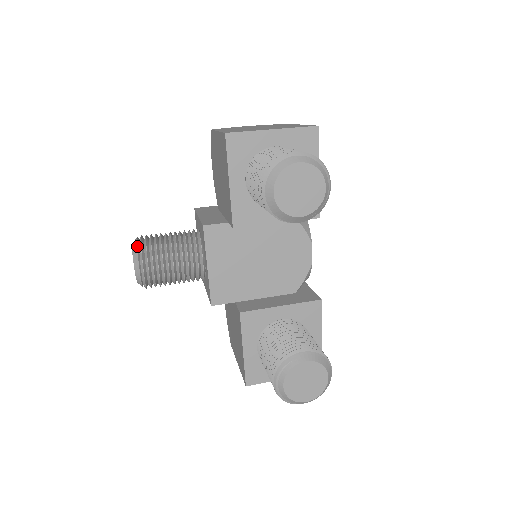
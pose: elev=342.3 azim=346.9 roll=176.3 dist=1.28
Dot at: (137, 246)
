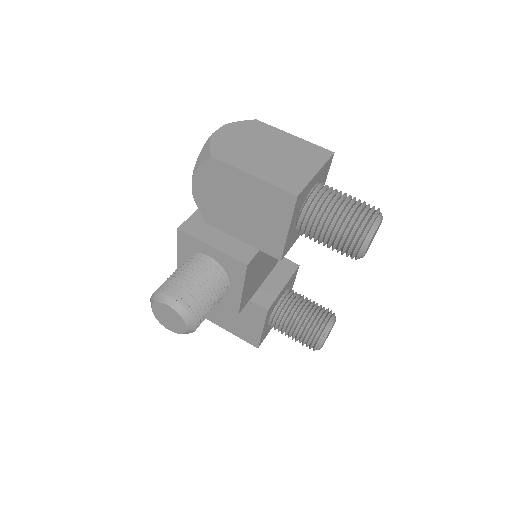
Dot at: (184, 308)
